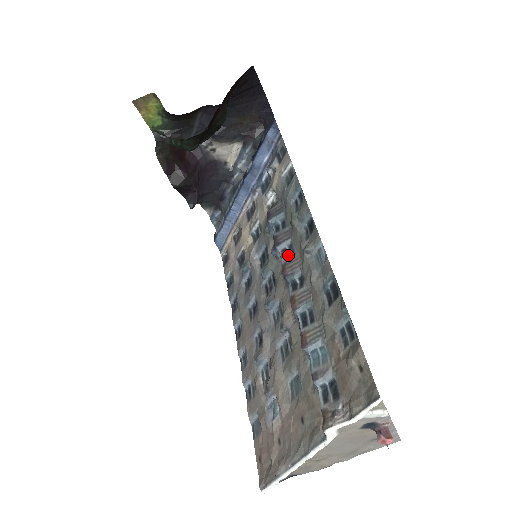
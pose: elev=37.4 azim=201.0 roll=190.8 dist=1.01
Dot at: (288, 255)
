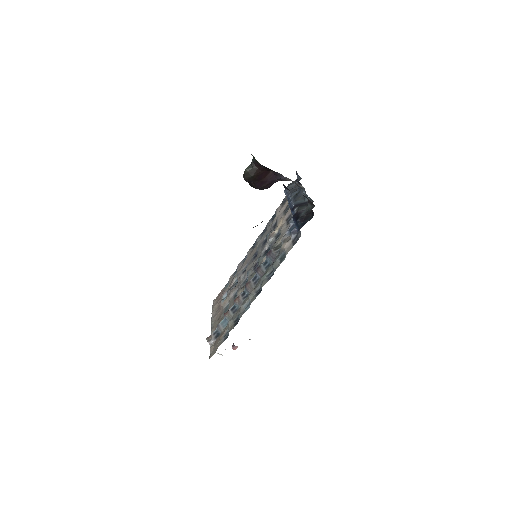
Dot at: (254, 281)
